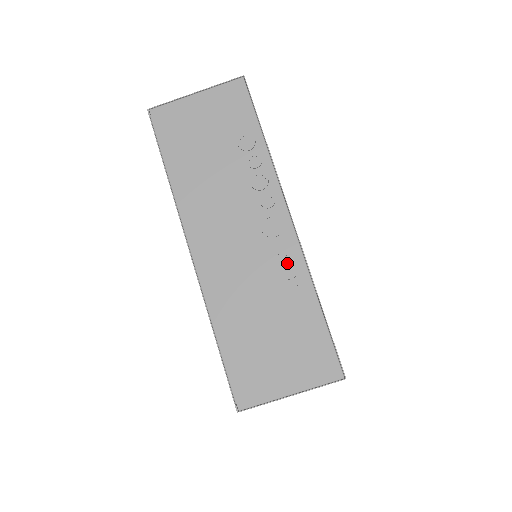
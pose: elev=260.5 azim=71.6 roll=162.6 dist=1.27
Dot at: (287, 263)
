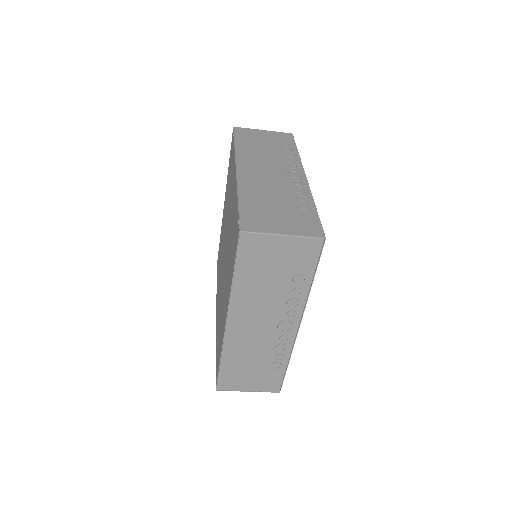
Dot at: (282, 345)
